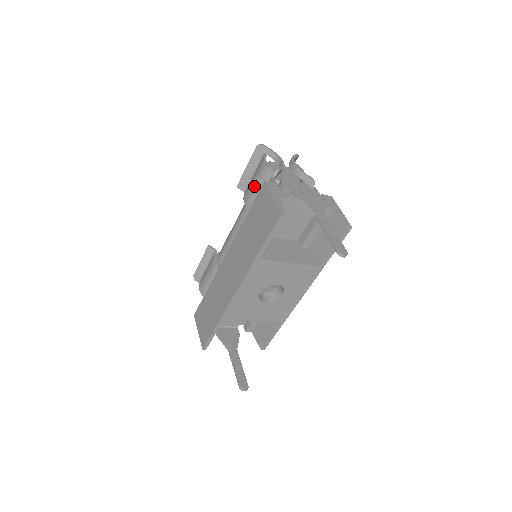
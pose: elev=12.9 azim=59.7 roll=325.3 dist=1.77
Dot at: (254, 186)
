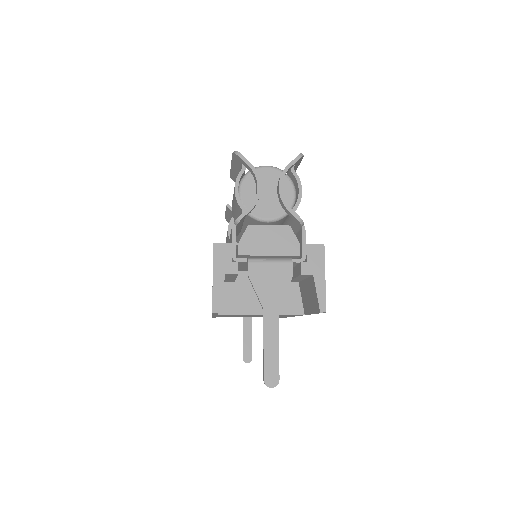
Dot at: (233, 204)
